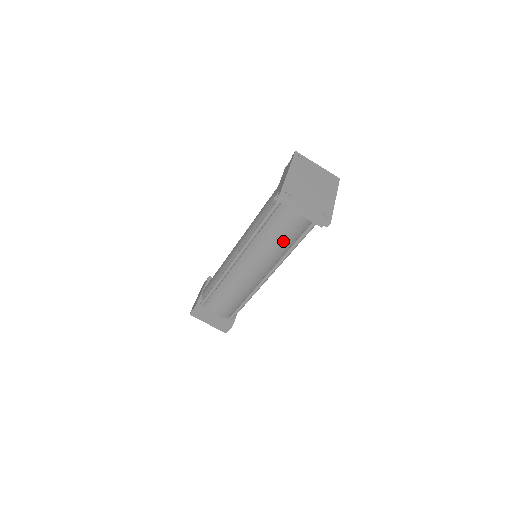
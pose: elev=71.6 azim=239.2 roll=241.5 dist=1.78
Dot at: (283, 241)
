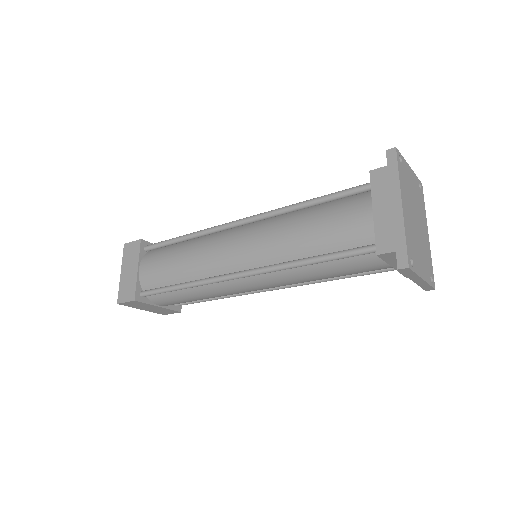
Dot at: occluded
